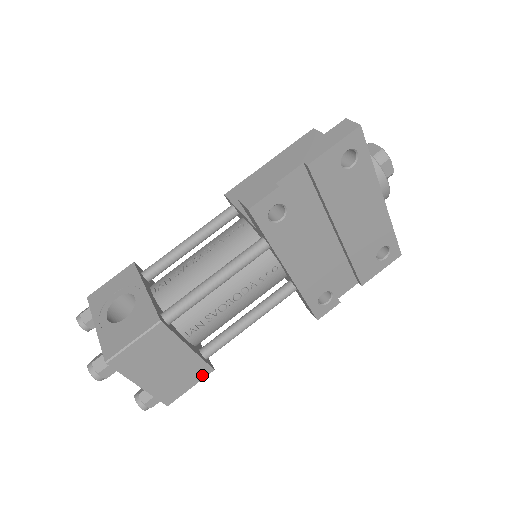
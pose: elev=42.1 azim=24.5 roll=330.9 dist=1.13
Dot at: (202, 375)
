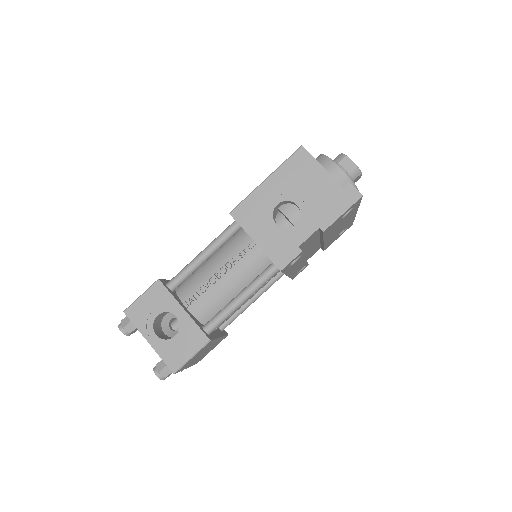
Dot at: occluded
